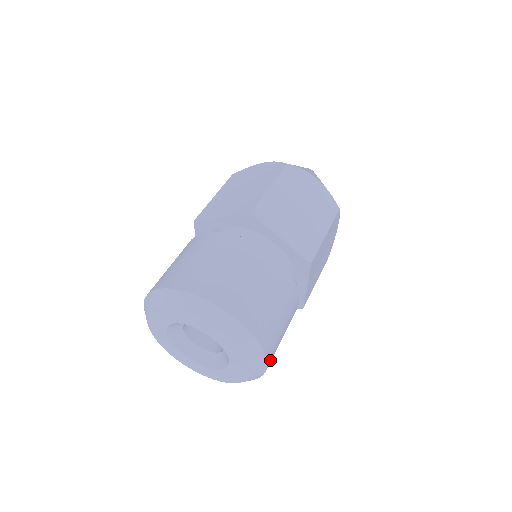
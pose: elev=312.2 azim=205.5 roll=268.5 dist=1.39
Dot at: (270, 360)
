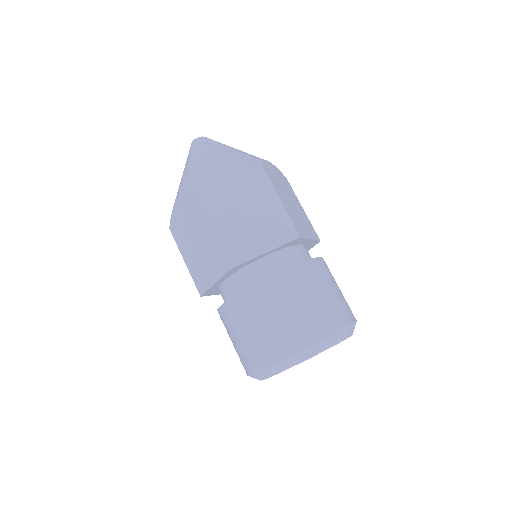
Dot at: (352, 315)
